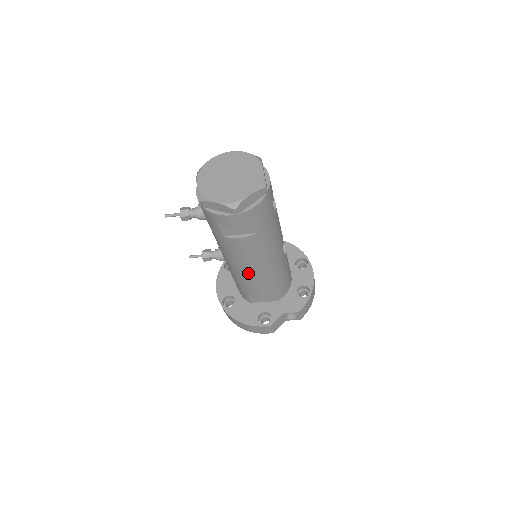
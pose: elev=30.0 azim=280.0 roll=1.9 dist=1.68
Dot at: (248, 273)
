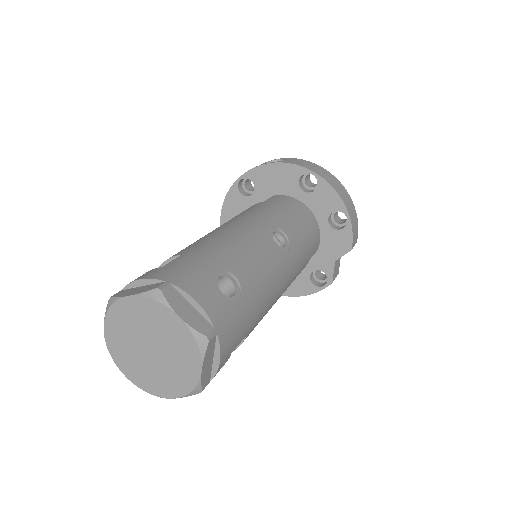
Dot at: occluded
